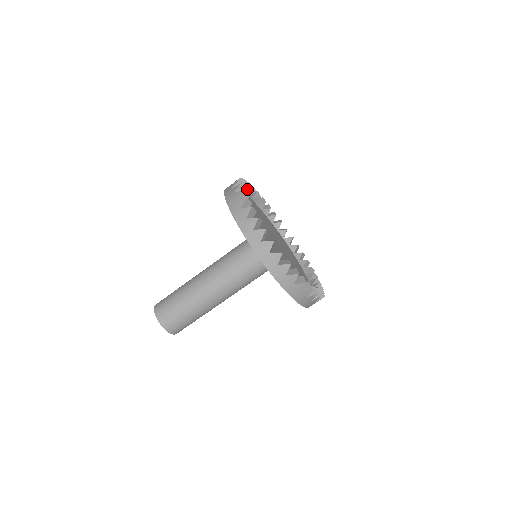
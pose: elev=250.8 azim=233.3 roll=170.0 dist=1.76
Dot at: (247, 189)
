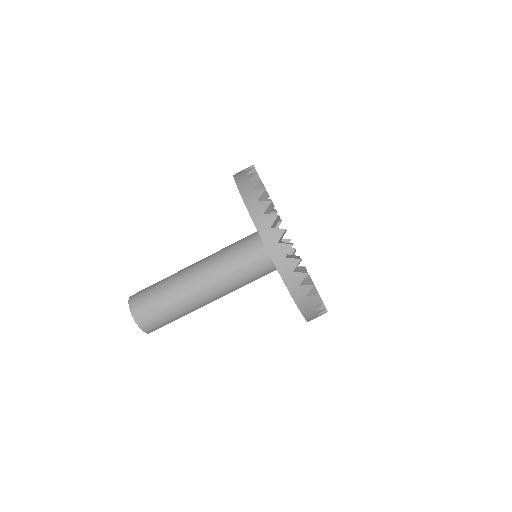
Dot at: occluded
